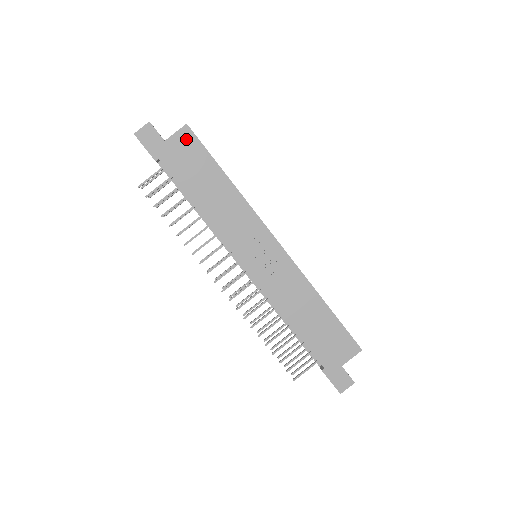
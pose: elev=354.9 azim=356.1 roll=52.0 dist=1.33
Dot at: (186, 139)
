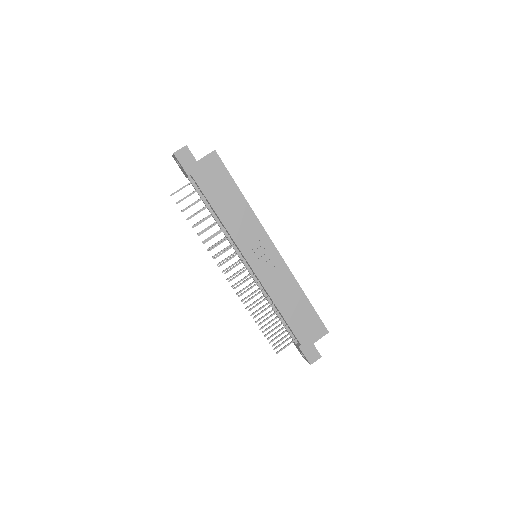
Dot at: (213, 162)
